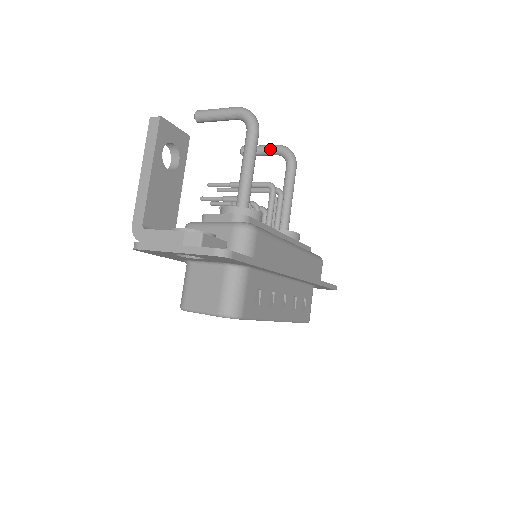
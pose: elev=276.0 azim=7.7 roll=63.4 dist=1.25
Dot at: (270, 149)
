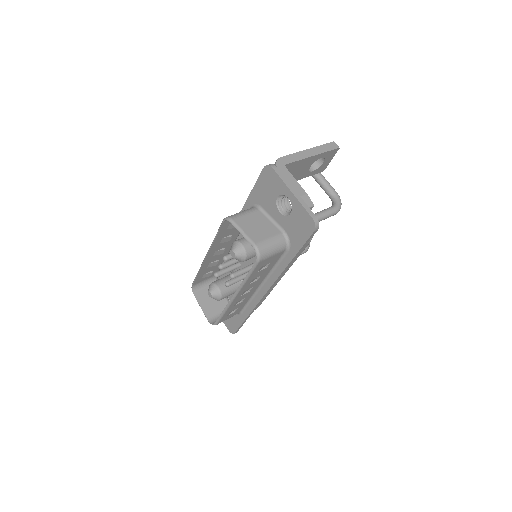
Dot at: occluded
